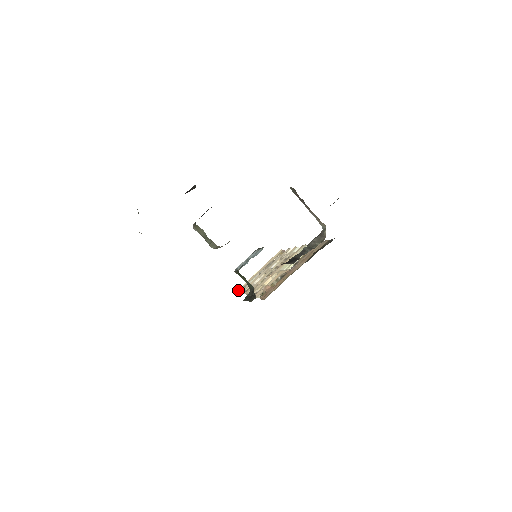
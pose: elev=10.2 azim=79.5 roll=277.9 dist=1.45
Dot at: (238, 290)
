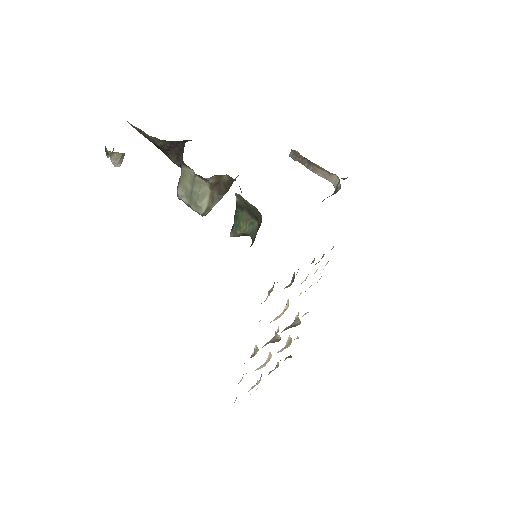
Dot at: occluded
